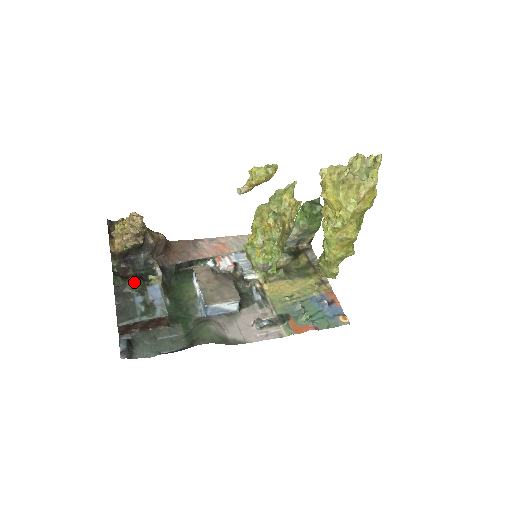
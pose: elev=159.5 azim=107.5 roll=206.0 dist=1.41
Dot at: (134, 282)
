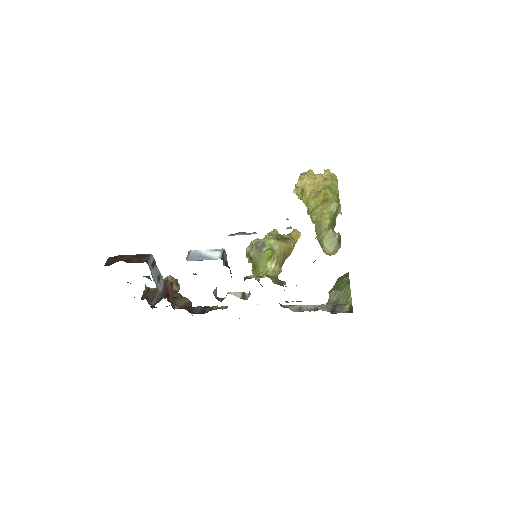
Dot at: occluded
